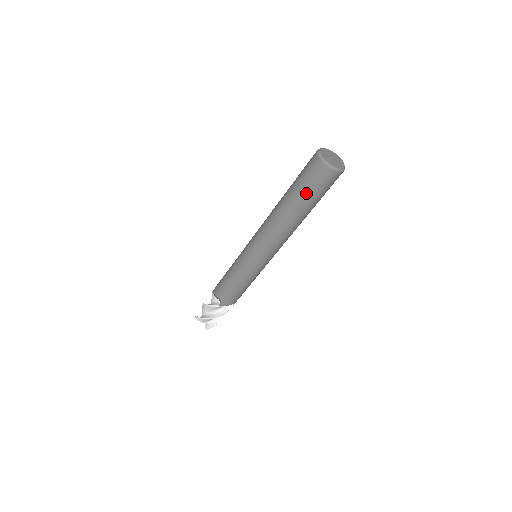
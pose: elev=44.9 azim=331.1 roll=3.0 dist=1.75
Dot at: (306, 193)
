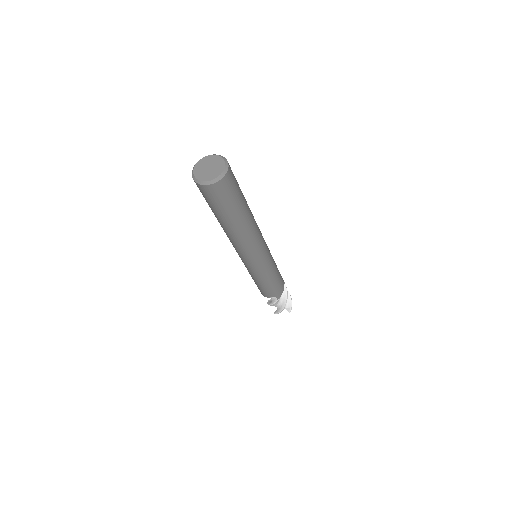
Dot at: occluded
